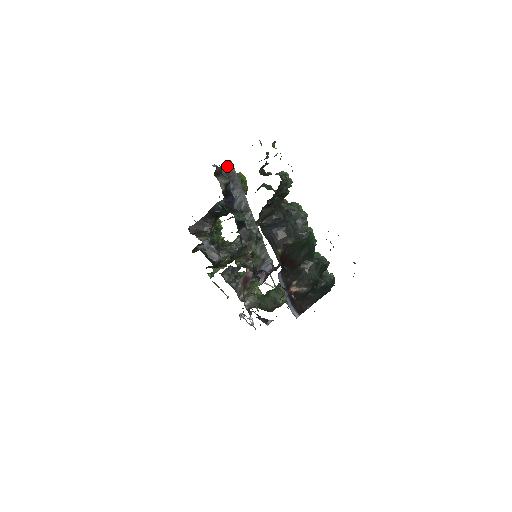
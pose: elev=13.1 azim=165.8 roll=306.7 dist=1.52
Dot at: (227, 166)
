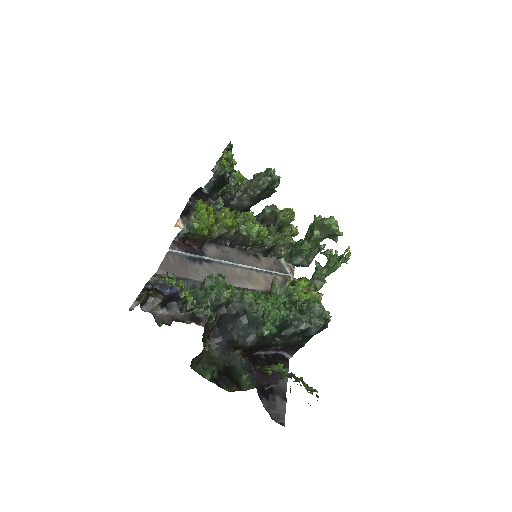
Dot at: (155, 279)
